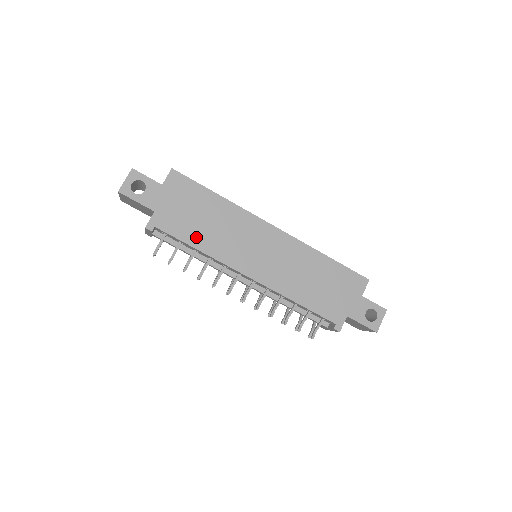
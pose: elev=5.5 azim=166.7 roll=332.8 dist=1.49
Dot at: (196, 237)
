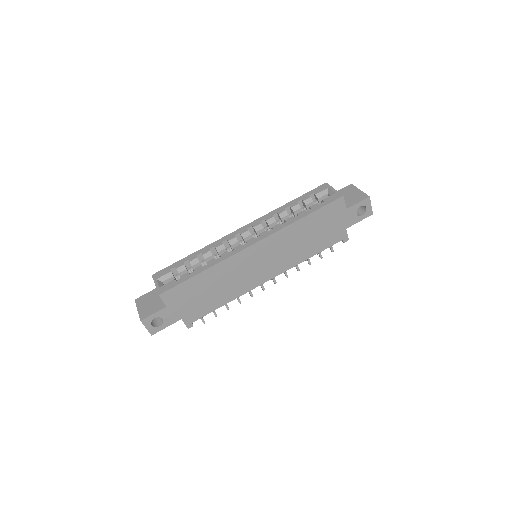
Dot at: (218, 301)
